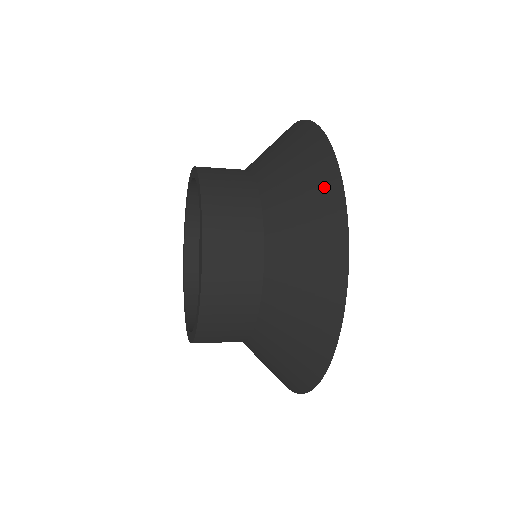
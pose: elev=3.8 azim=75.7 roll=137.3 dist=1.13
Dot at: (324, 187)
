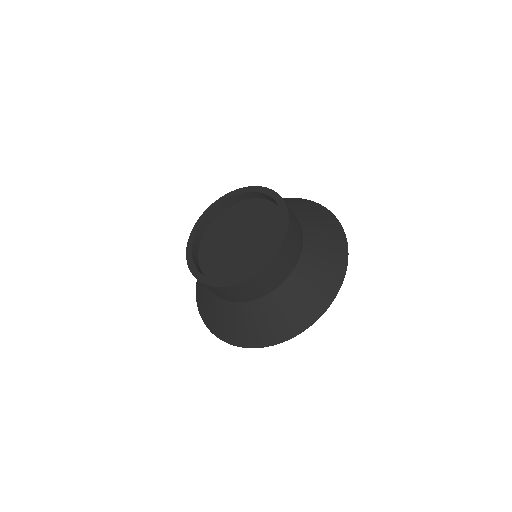
Dot at: occluded
